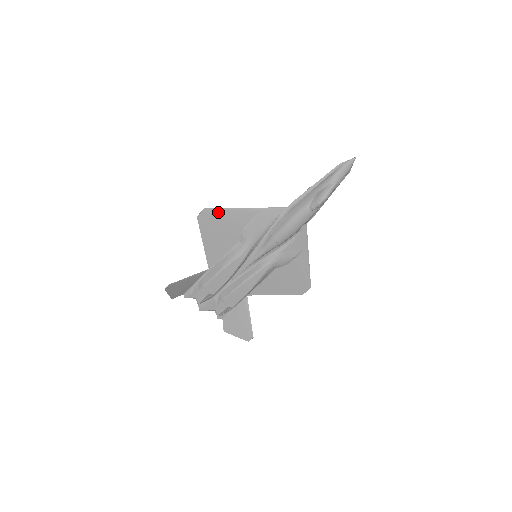
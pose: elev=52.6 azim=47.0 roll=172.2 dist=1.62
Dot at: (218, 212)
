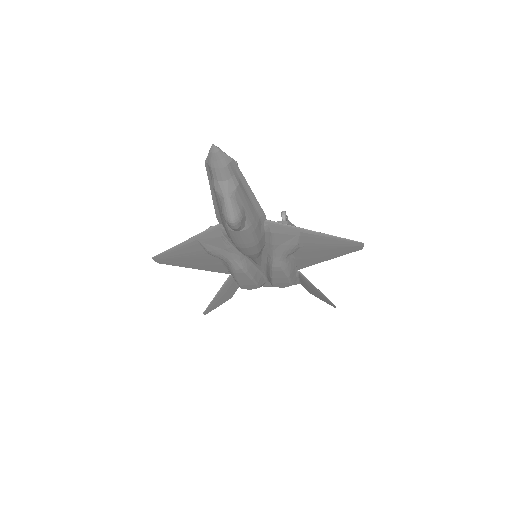
Dot at: (166, 255)
